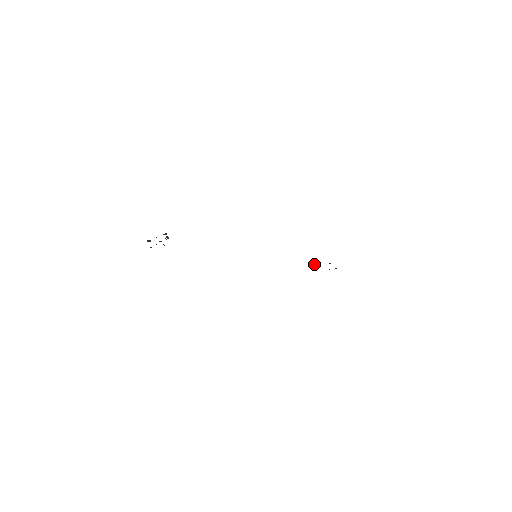
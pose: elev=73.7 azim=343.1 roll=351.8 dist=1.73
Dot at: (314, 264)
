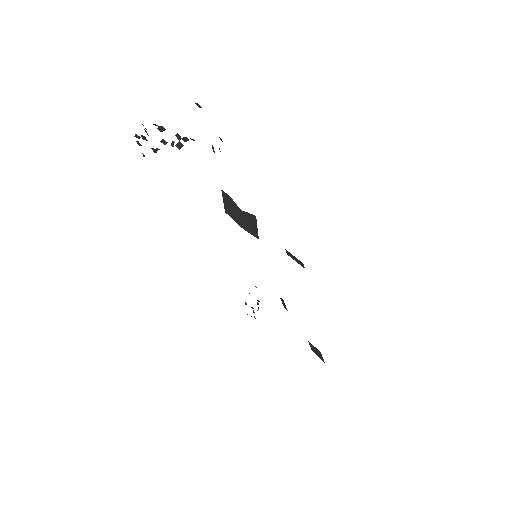
Dot at: (249, 293)
